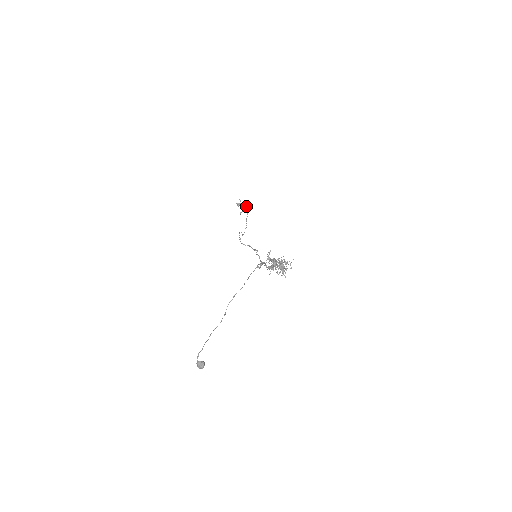
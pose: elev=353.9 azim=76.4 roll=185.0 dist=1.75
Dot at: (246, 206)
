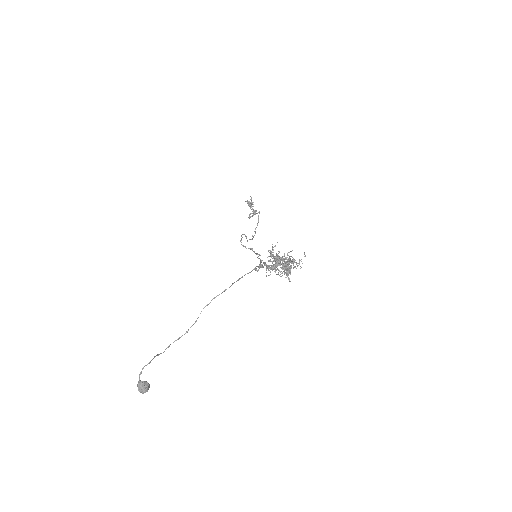
Dot at: occluded
